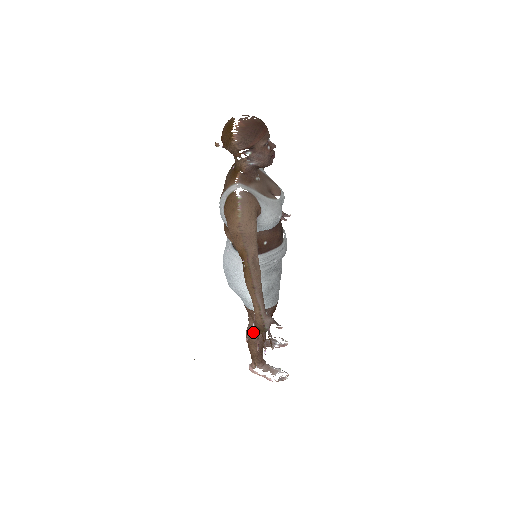
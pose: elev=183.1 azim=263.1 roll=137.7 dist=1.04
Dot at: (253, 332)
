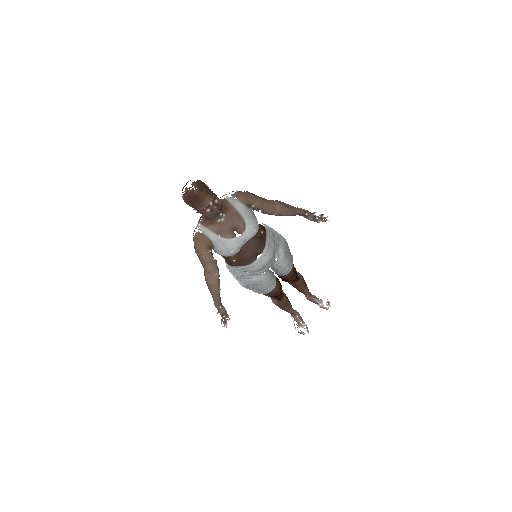
Dot at: (270, 297)
